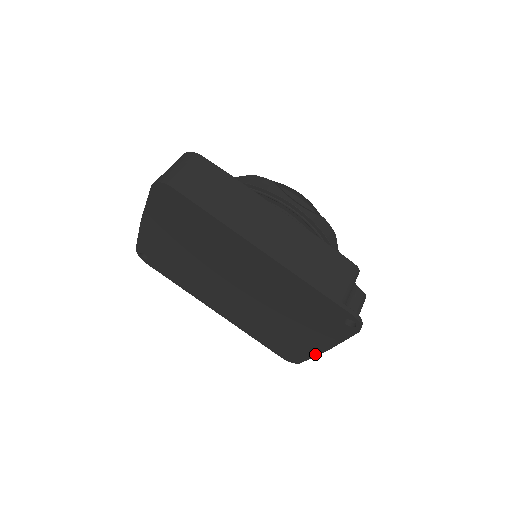
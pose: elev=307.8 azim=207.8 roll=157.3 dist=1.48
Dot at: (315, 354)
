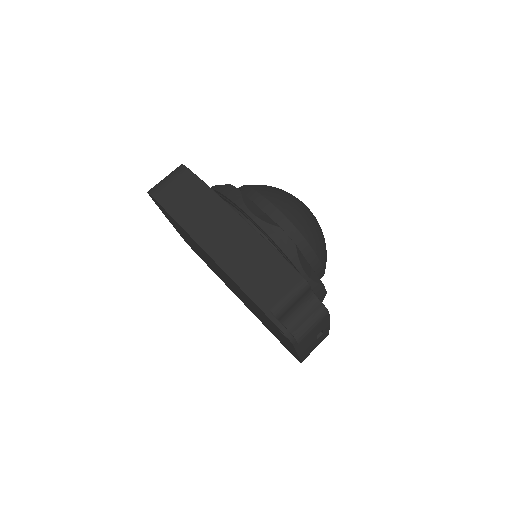
Dot at: (298, 357)
